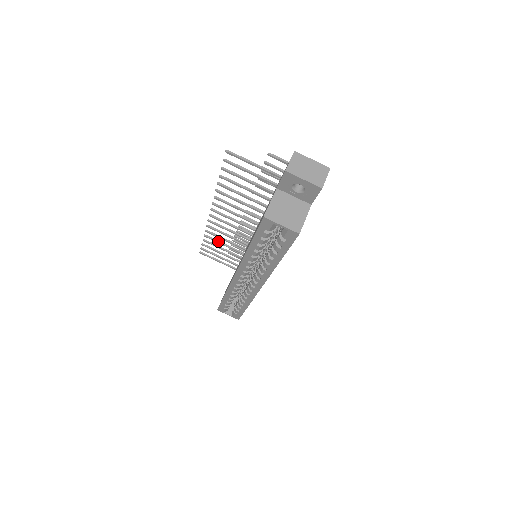
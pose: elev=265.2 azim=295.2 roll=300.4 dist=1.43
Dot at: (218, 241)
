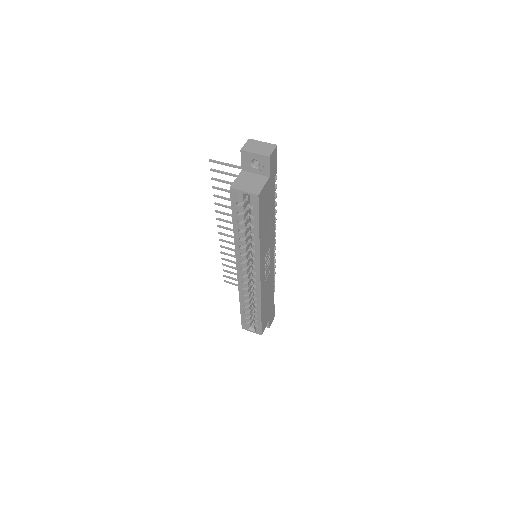
Dot at: (233, 261)
